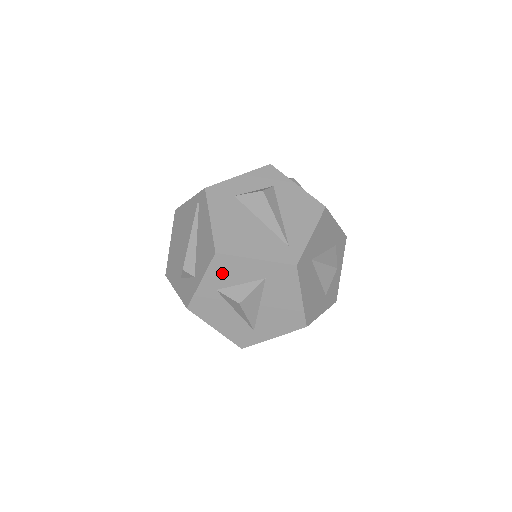
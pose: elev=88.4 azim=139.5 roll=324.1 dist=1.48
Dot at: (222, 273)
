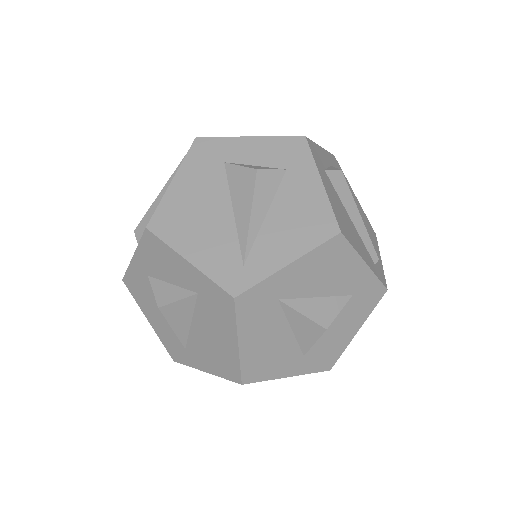
Dot at: (153, 258)
